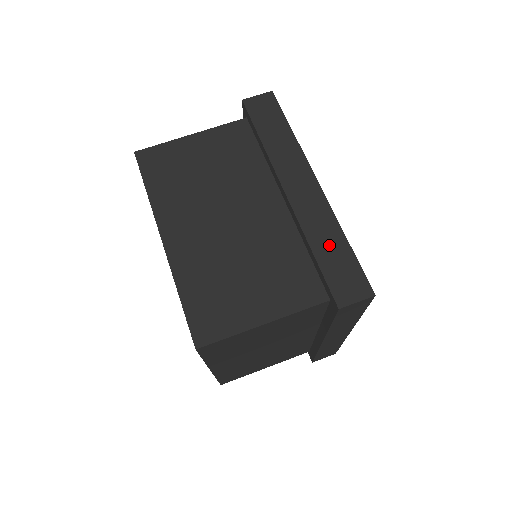
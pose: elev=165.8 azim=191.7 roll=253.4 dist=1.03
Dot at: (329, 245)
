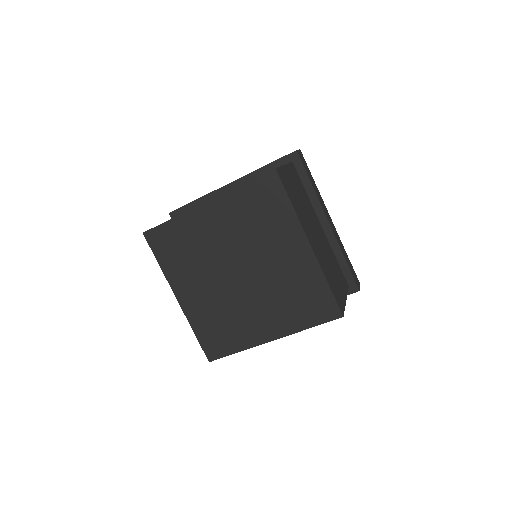
Dot at: (346, 256)
